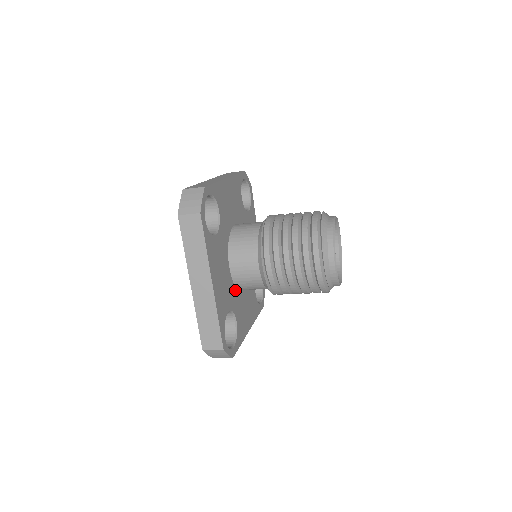
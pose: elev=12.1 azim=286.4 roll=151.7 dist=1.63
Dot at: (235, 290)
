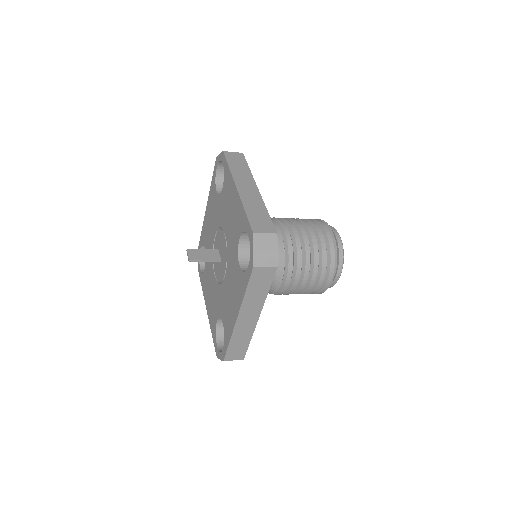
Dot at: occluded
